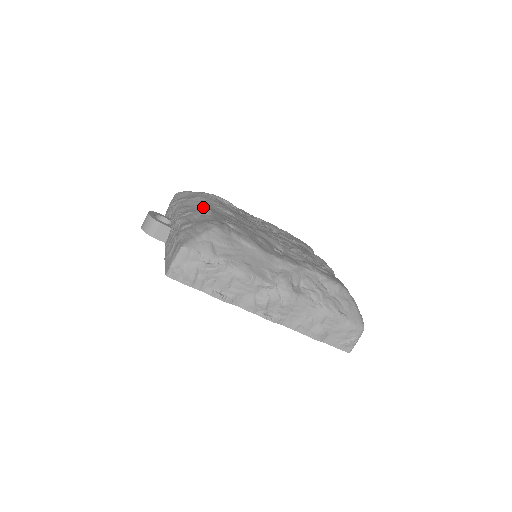
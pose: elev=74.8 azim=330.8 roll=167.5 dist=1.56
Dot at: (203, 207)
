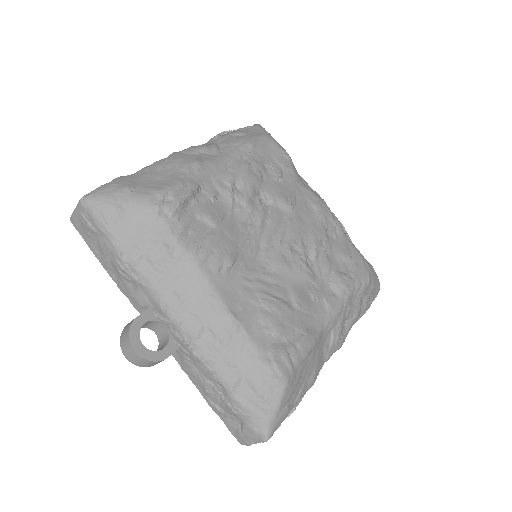
Dot at: (209, 299)
